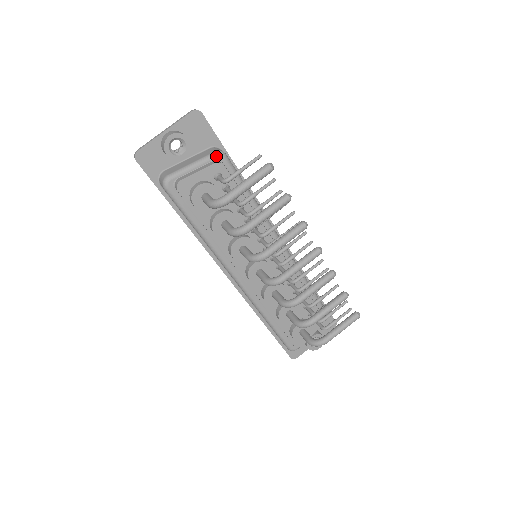
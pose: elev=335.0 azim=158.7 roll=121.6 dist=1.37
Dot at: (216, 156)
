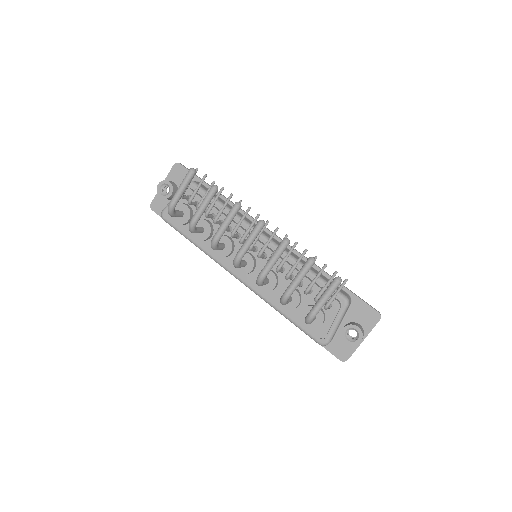
Dot at: occluded
